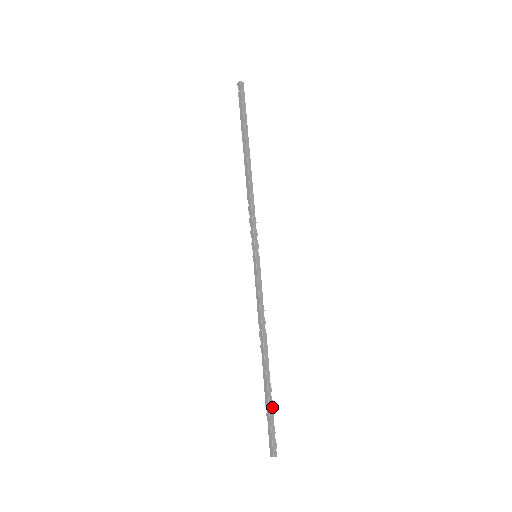
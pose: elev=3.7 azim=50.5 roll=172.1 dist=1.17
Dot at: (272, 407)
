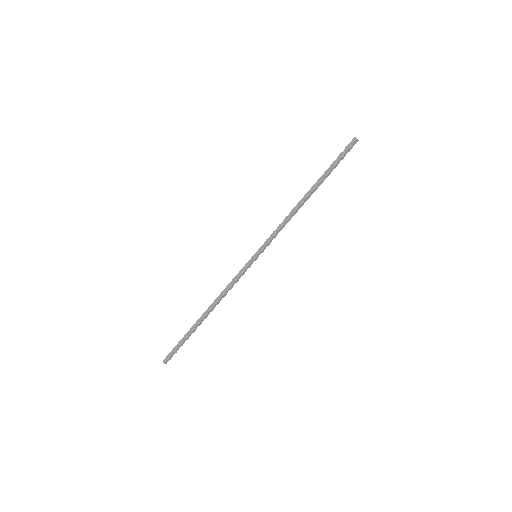
Dot at: occluded
